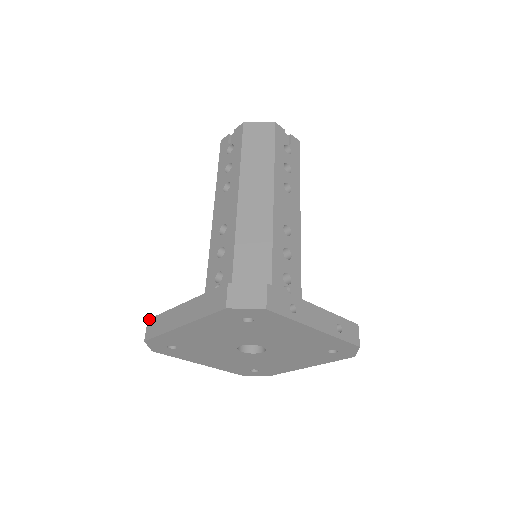
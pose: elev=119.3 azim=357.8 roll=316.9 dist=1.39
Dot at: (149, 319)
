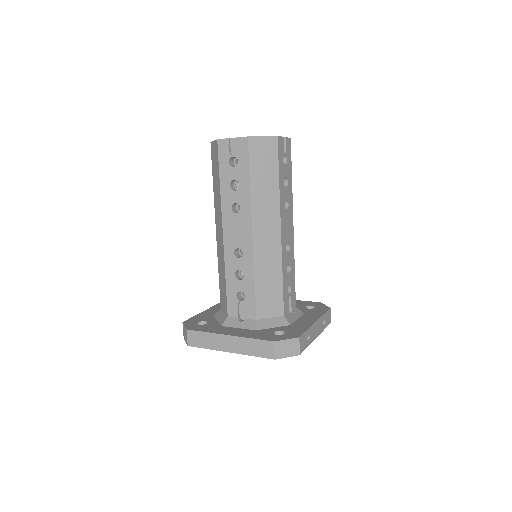
Dot at: (188, 330)
